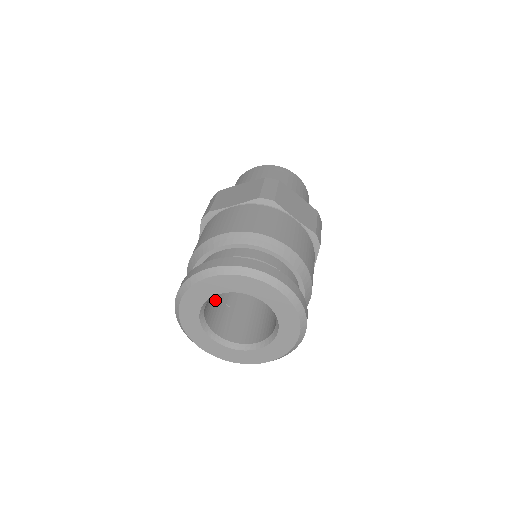
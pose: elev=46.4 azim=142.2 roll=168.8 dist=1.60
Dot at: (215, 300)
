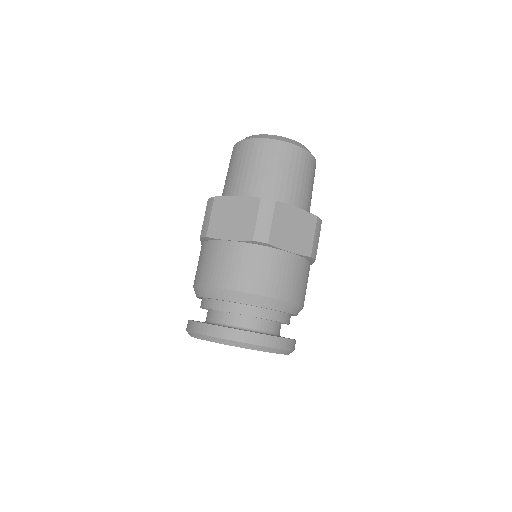
Dot at: occluded
